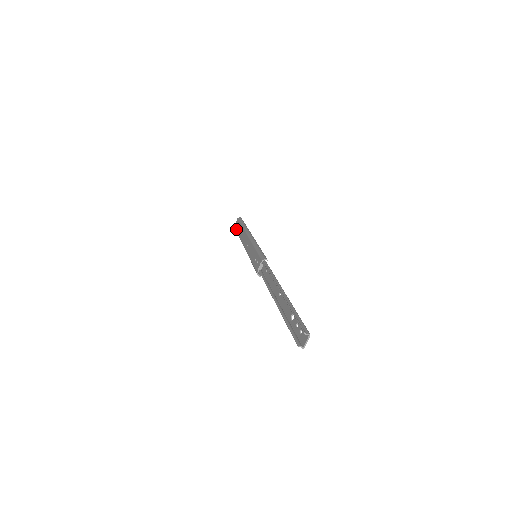
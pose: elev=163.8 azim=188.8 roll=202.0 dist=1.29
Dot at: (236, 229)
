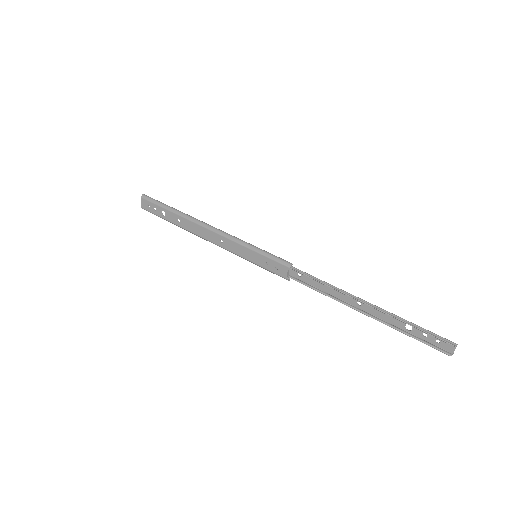
Dot at: (154, 213)
